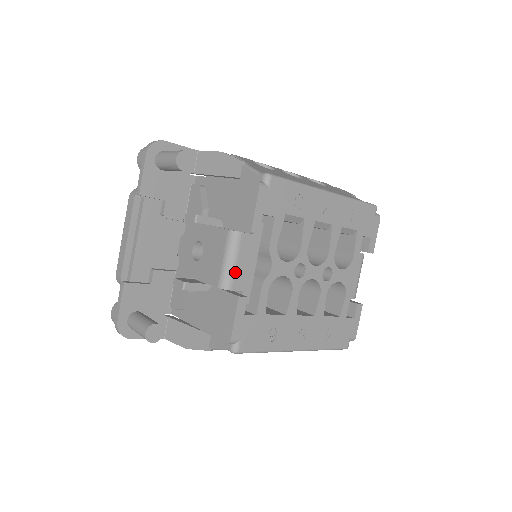
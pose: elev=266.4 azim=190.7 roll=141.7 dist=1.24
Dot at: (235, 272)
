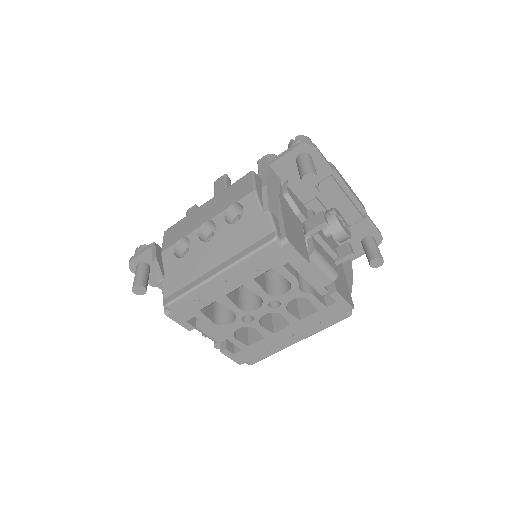
Dot at: (211, 337)
